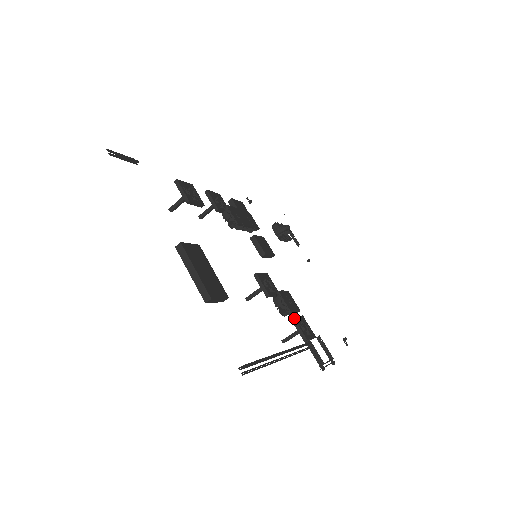
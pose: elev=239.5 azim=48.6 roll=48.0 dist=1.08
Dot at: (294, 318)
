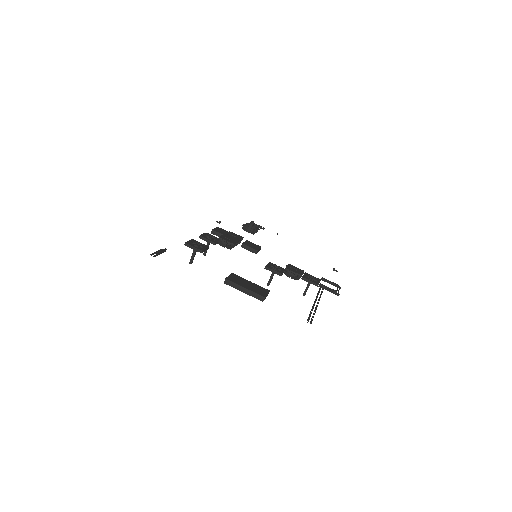
Dot at: (303, 277)
